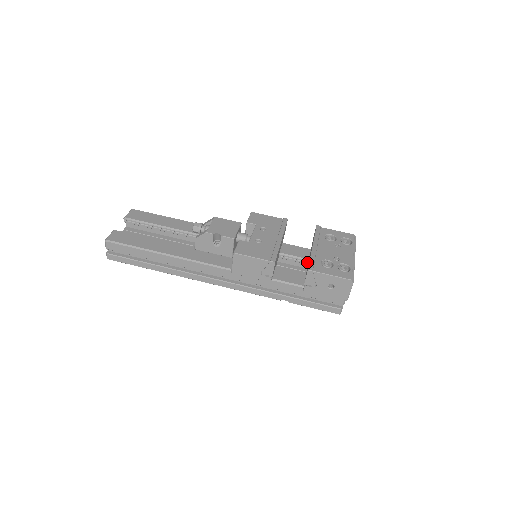
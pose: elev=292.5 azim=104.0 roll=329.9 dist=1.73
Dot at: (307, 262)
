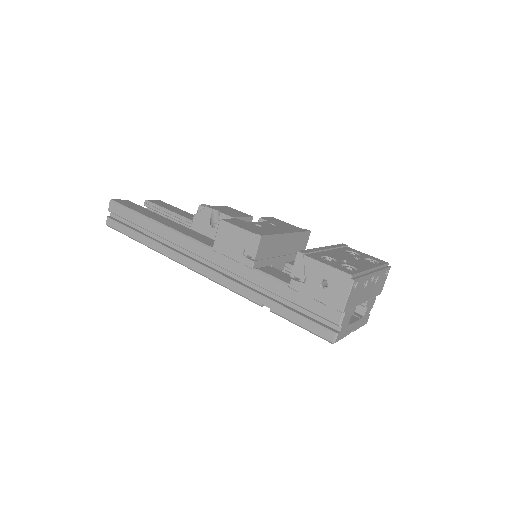
Dot at: occluded
